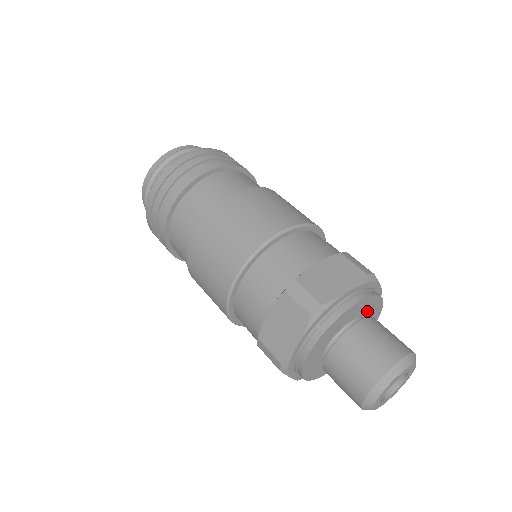
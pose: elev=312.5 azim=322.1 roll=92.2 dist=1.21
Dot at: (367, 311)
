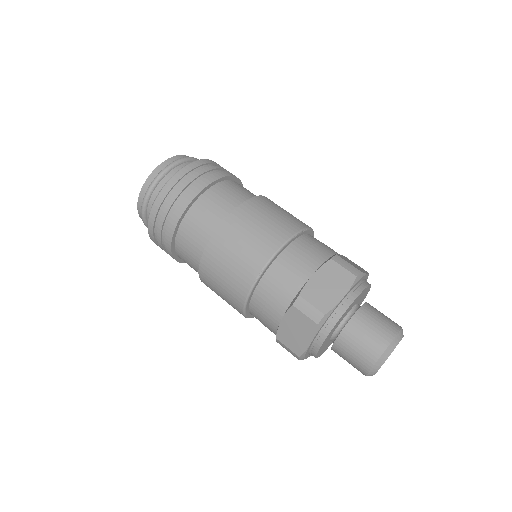
Dot at: (359, 298)
